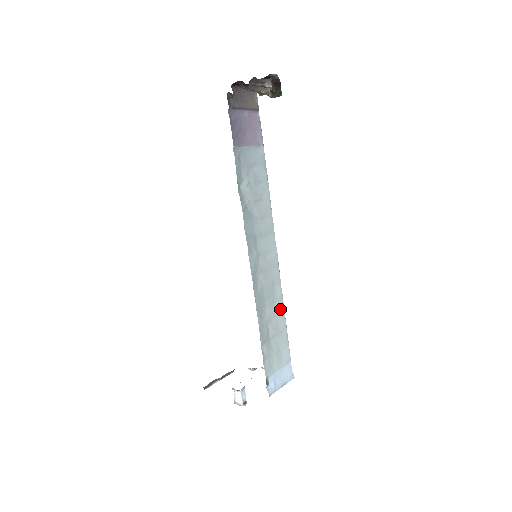
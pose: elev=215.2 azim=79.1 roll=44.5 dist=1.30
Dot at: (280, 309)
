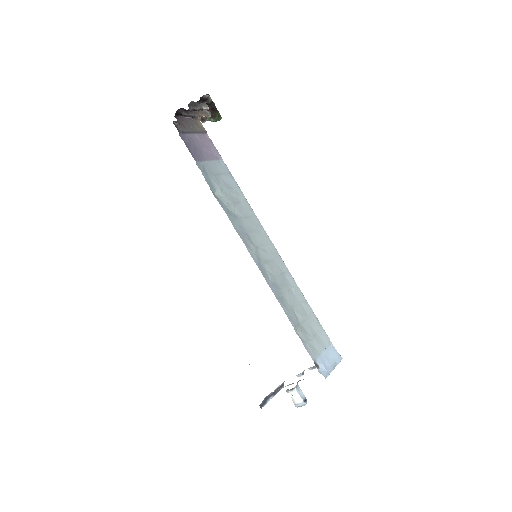
Dot at: (299, 295)
